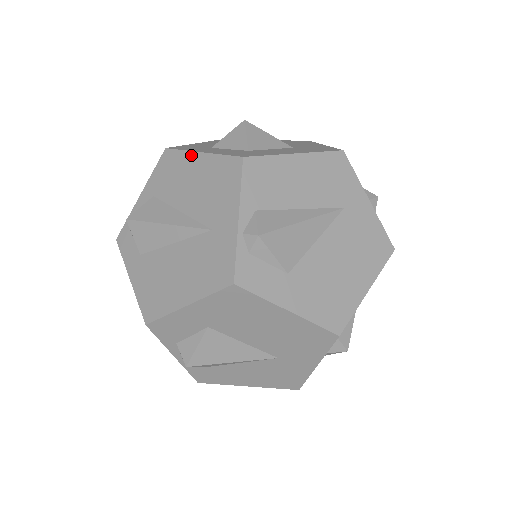
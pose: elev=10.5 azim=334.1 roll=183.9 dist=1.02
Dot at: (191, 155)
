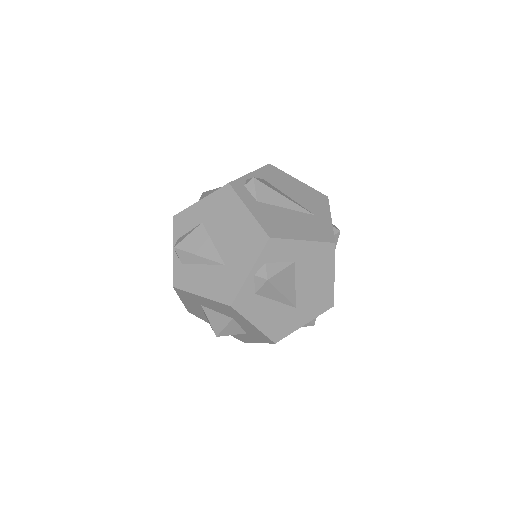
Dot at: (292, 177)
